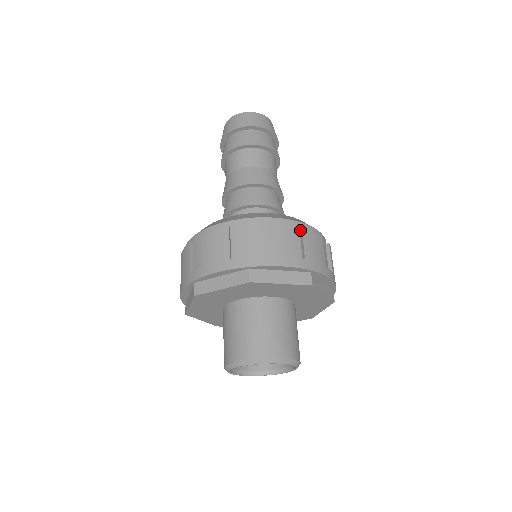
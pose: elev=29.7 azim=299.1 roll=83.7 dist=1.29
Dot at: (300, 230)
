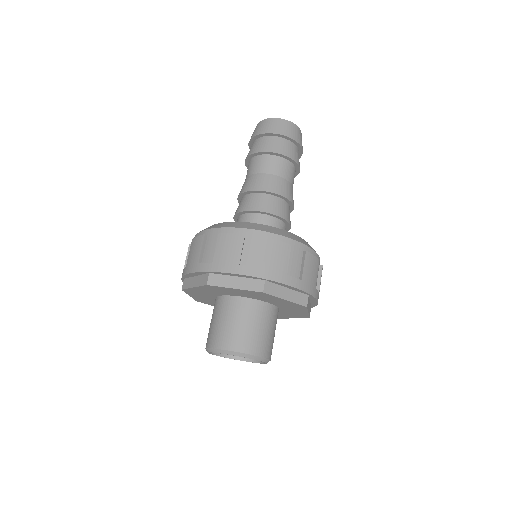
Dot at: (264, 240)
